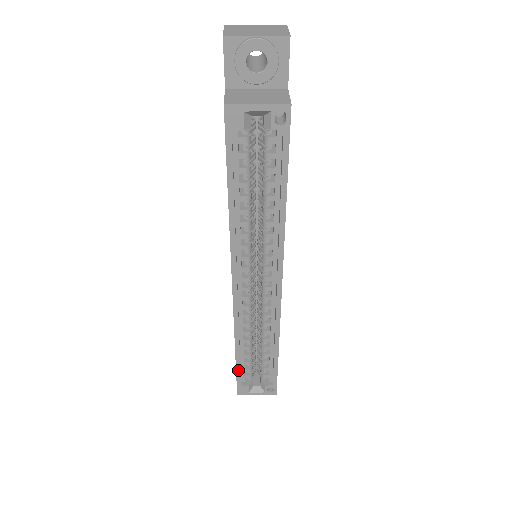
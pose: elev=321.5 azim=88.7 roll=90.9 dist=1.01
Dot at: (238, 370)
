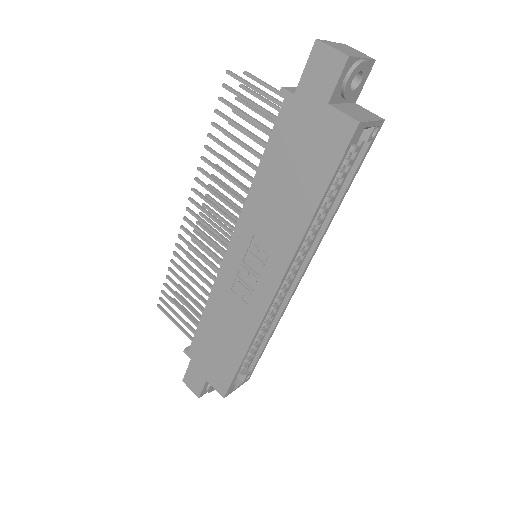
Dot at: (238, 372)
